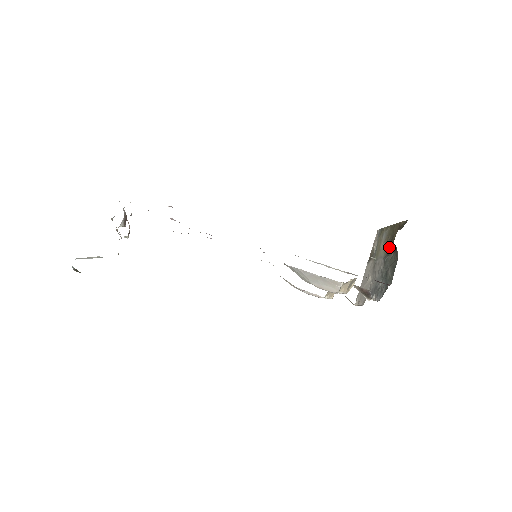
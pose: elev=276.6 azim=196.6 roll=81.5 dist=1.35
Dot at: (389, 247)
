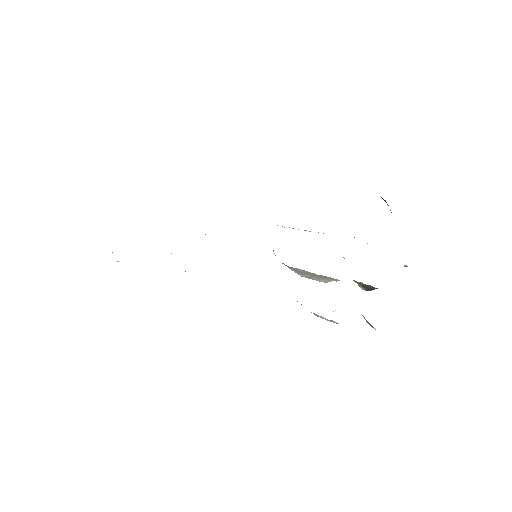
Dot at: occluded
